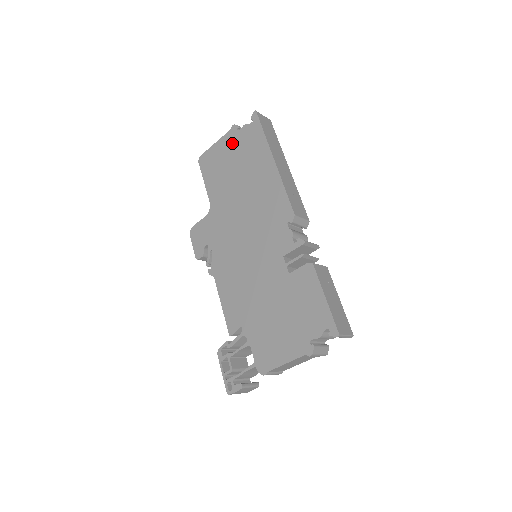
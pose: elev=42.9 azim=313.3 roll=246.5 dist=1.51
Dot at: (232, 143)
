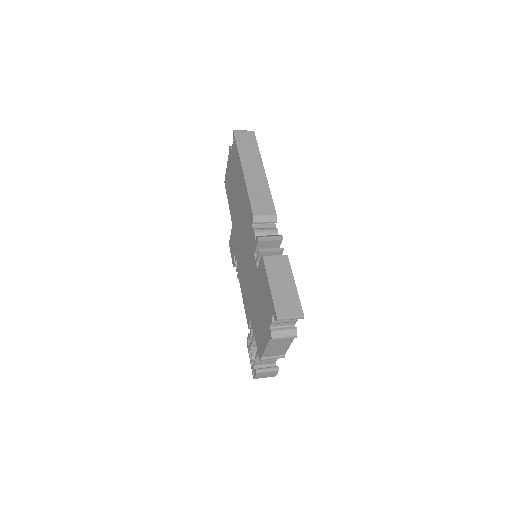
Dot at: (230, 163)
